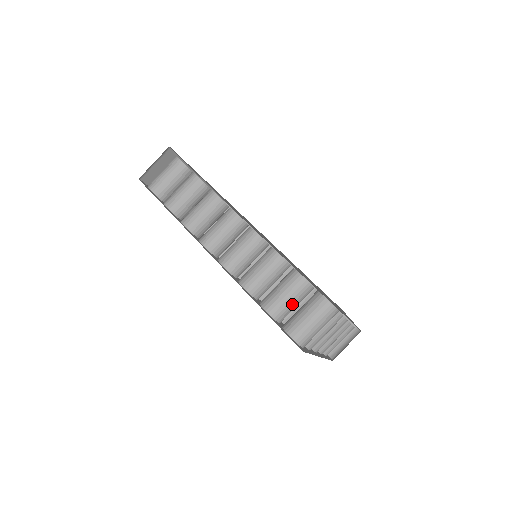
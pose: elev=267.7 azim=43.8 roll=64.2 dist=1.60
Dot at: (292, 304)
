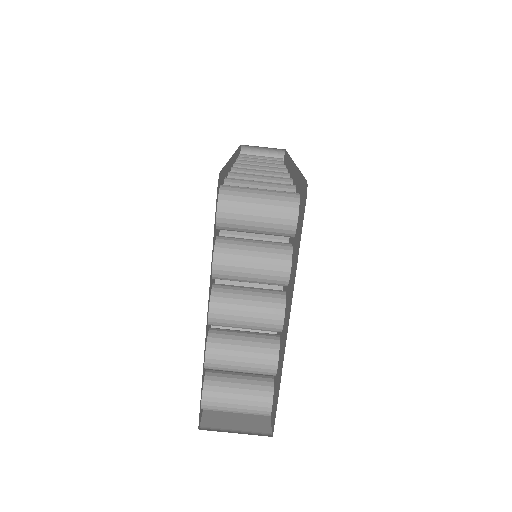
Dot at: occluded
